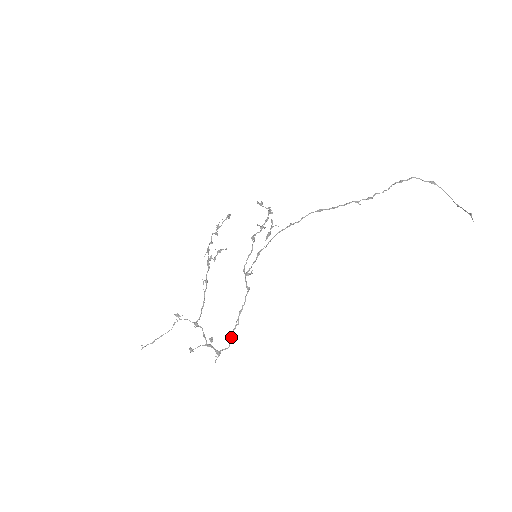
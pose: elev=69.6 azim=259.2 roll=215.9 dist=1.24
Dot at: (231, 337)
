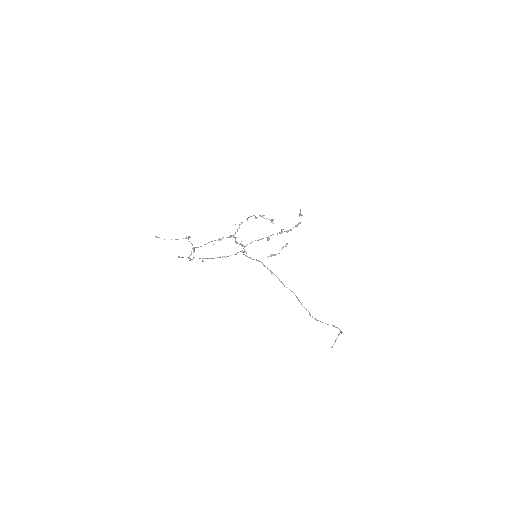
Dot at: (204, 258)
